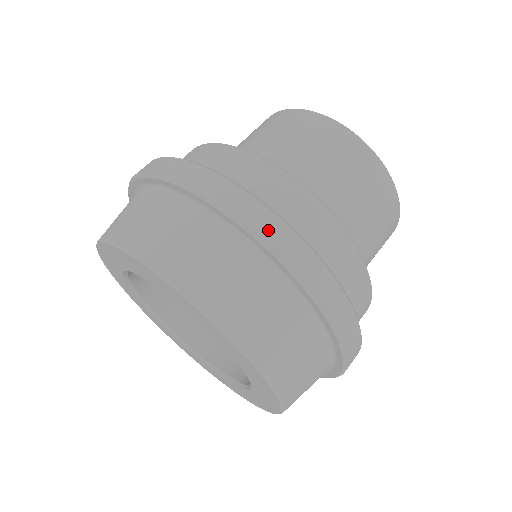
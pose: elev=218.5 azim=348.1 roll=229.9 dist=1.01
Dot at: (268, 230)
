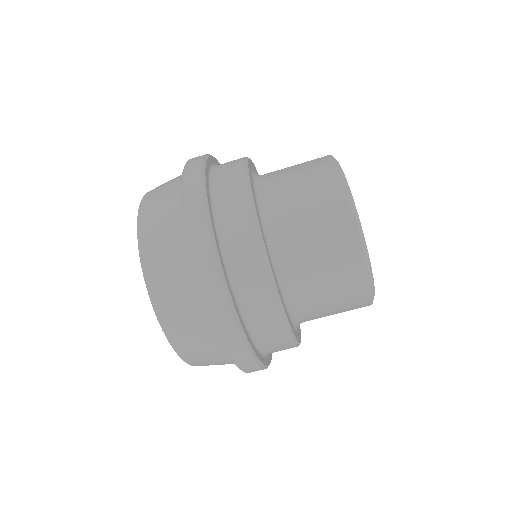
Dot at: (189, 176)
